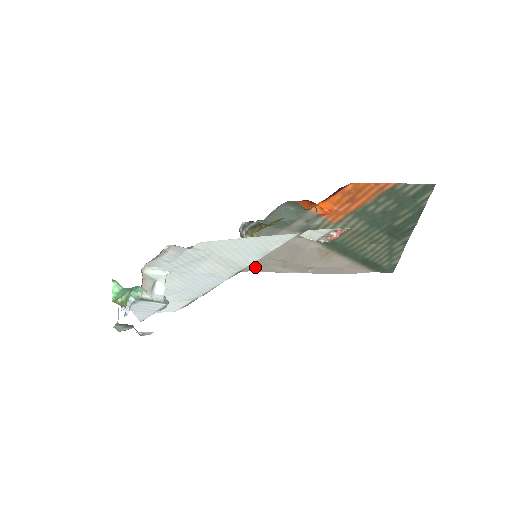
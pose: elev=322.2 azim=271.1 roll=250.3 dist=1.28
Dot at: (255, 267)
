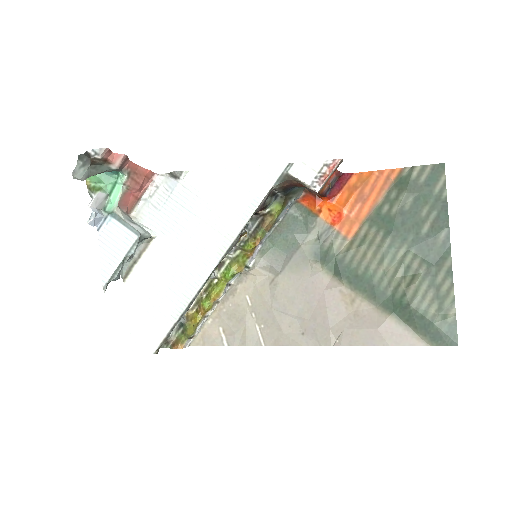
Dot at: (266, 336)
